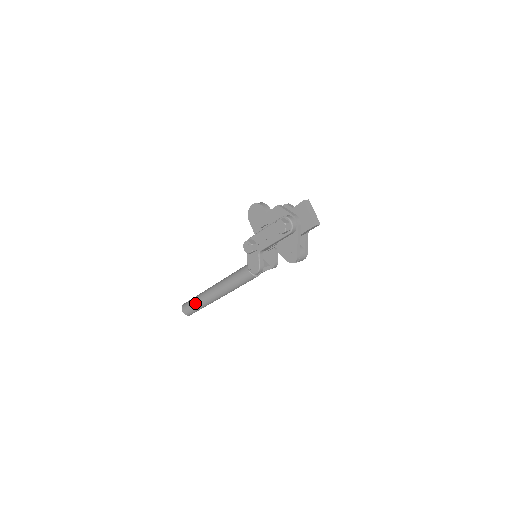
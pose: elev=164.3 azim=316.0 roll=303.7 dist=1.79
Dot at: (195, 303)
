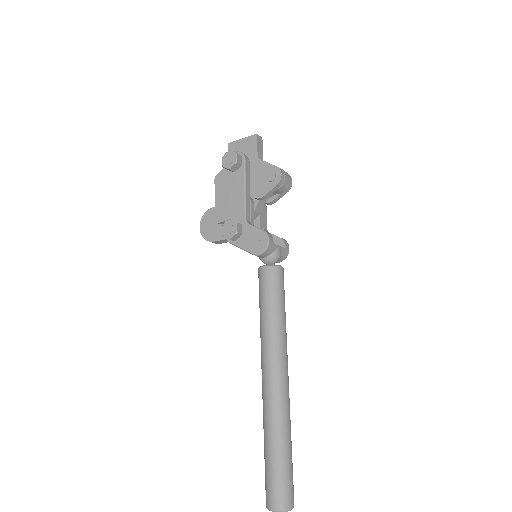
Dot at: (270, 449)
